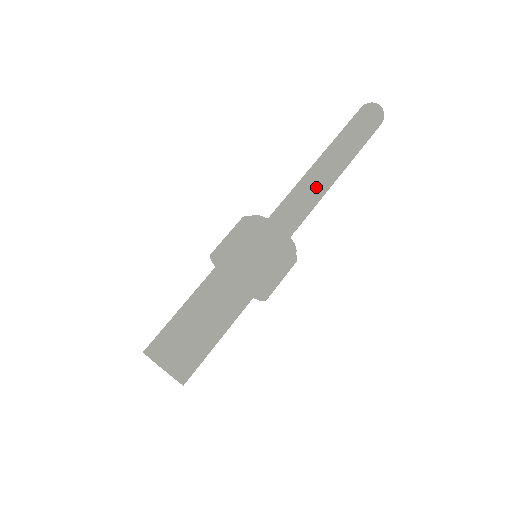
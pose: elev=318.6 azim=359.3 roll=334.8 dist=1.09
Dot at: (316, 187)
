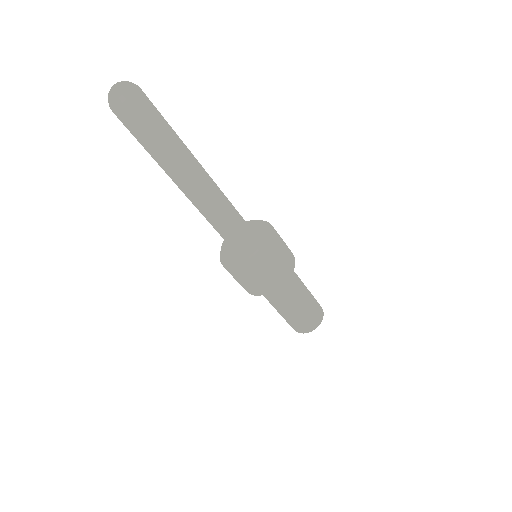
Dot at: (215, 206)
